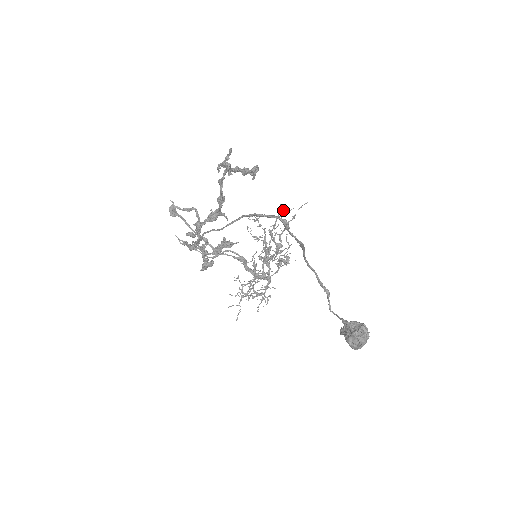
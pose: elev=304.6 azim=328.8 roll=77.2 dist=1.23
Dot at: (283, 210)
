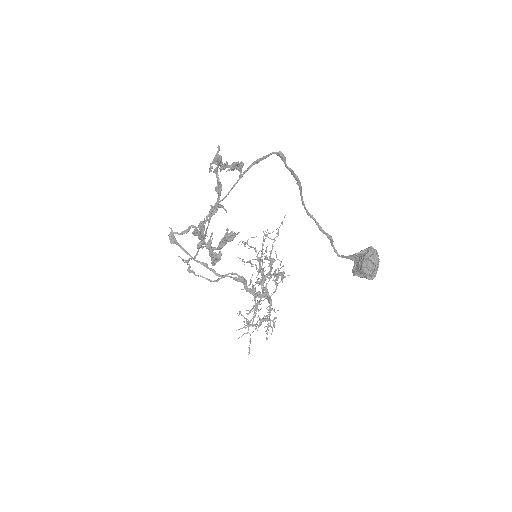
Dot at: (266, 235)
